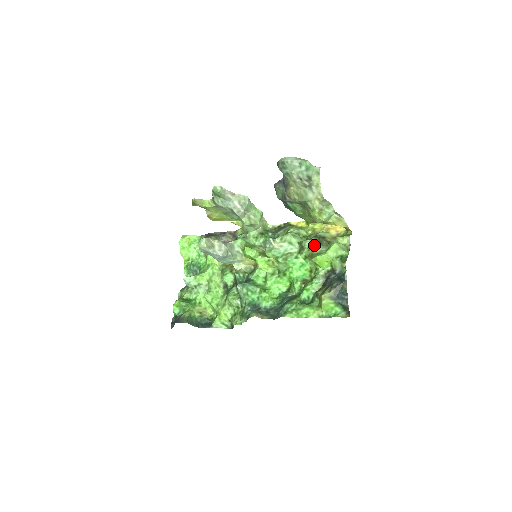
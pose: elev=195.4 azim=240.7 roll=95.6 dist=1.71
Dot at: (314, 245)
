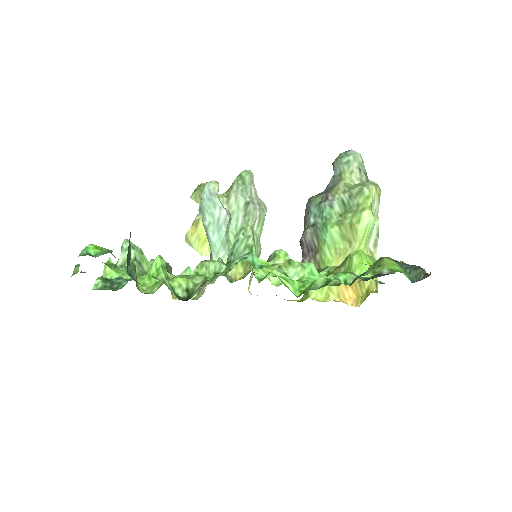
Dot at: occluded
